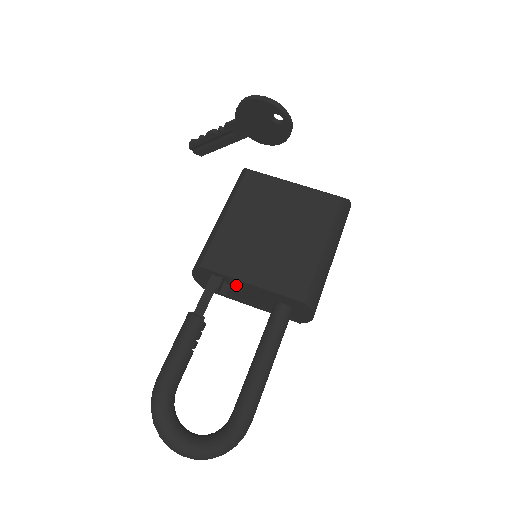
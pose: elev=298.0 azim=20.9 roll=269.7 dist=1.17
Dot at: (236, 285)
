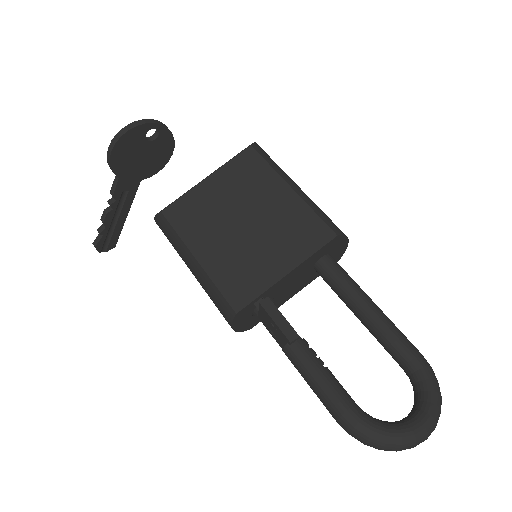
Dot at: (275, 291)
